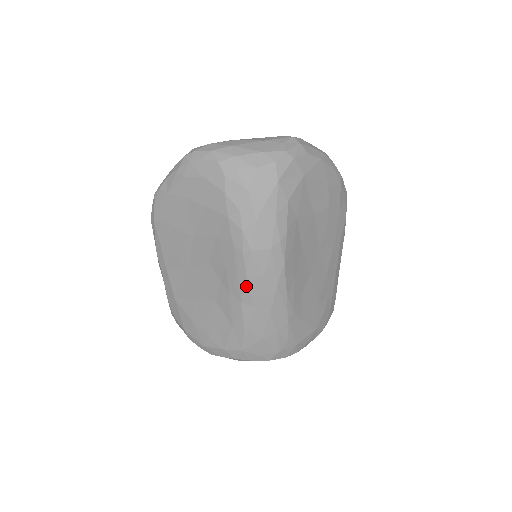
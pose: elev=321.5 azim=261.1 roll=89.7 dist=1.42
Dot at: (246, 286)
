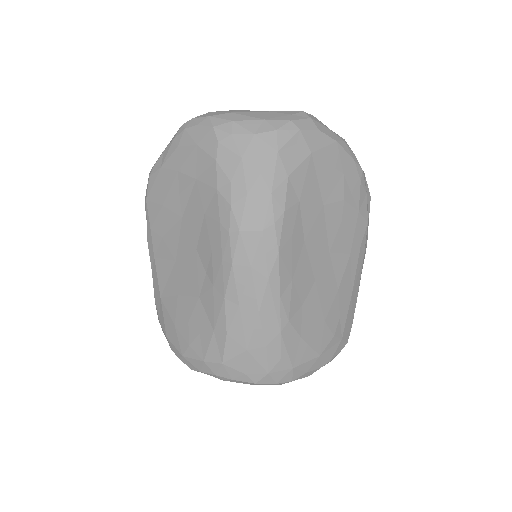
Dot at: (231, 276)
